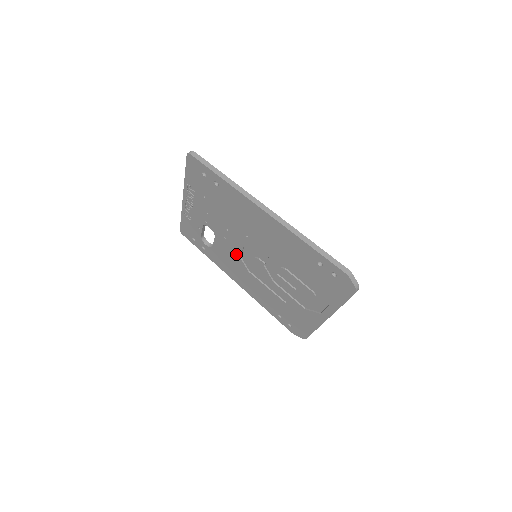
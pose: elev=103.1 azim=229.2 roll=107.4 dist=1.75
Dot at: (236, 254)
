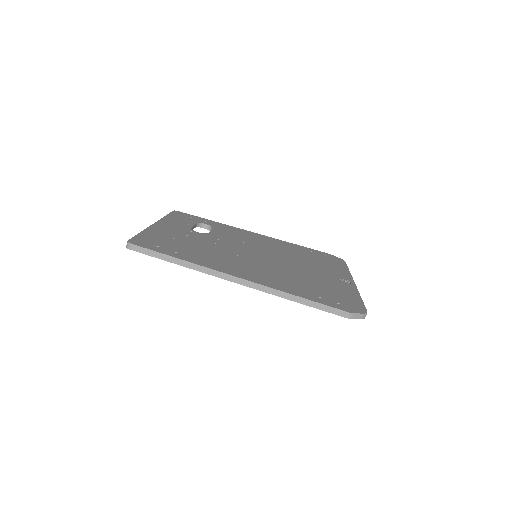
Dot at: occluded
